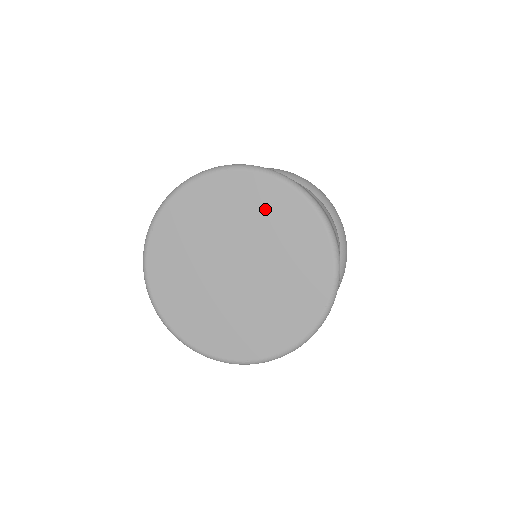
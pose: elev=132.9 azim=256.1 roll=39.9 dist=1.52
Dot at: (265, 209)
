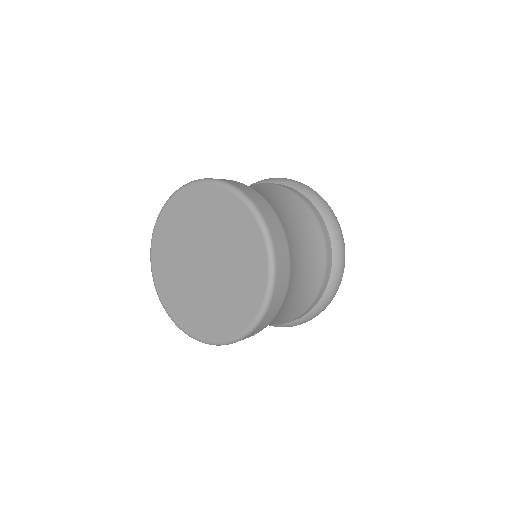
Dot at: (235, 230)
